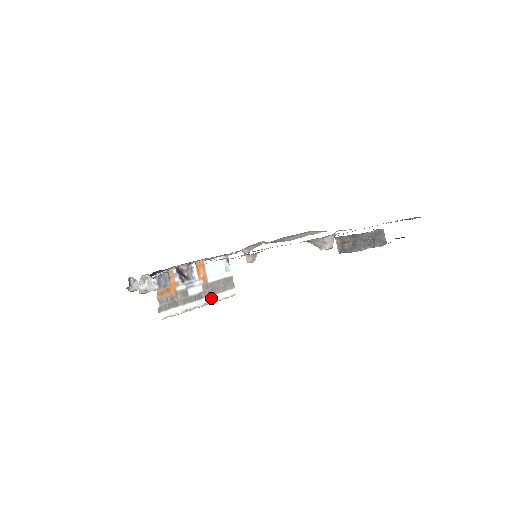
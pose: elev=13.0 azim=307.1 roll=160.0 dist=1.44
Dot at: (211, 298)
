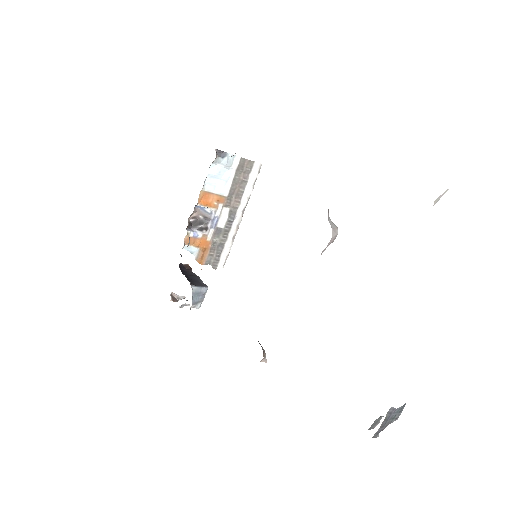
Dot at: (243, 202)
